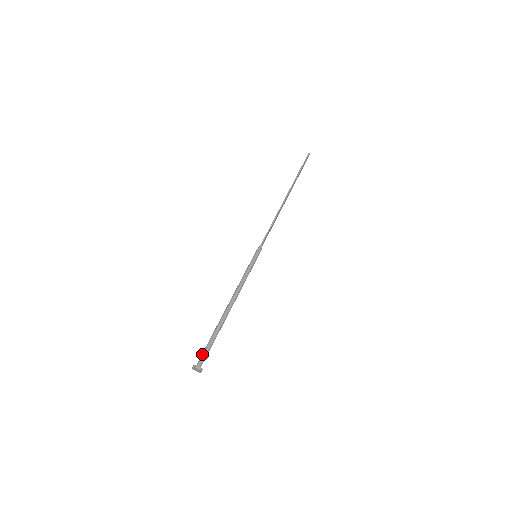
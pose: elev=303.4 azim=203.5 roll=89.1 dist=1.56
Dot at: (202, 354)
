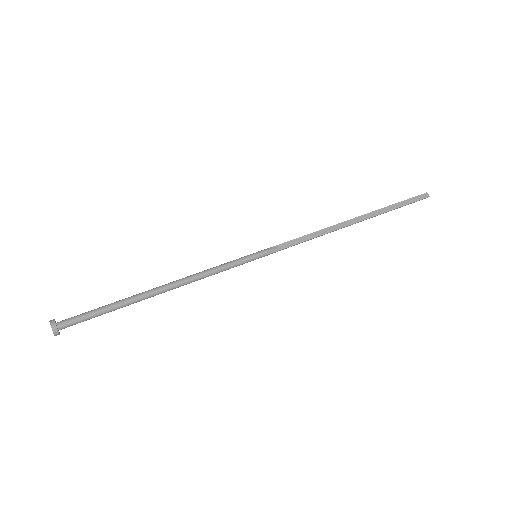
Dot at: (78, 317)
